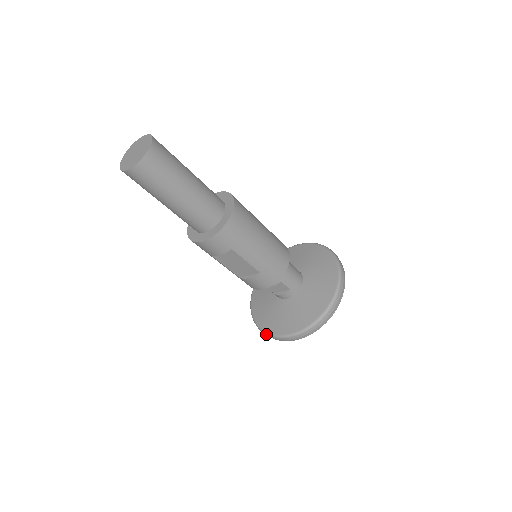
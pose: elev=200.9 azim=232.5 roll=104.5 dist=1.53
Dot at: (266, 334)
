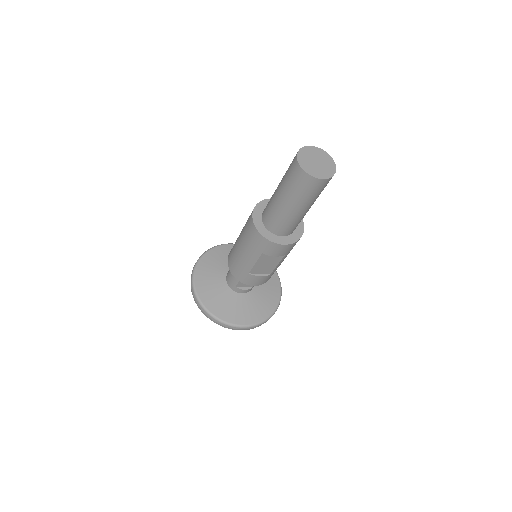
Dot at: (220, 321)
